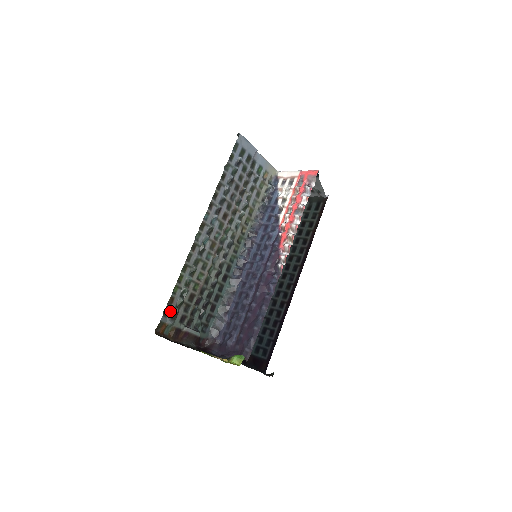
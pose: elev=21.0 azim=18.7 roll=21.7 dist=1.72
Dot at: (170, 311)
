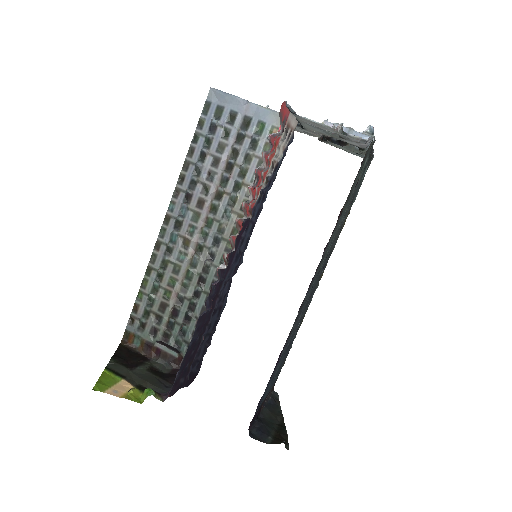
Dot at: (136, 320)
